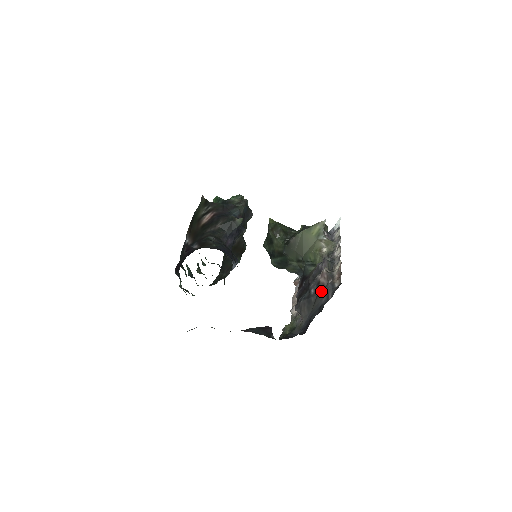
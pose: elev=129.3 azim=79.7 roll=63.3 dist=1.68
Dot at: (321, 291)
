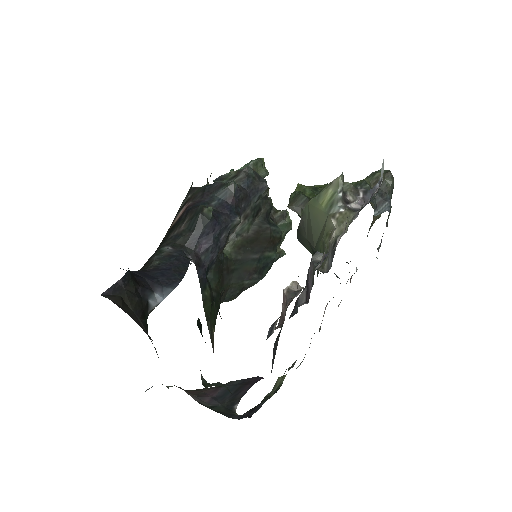
Dot at: occluded
